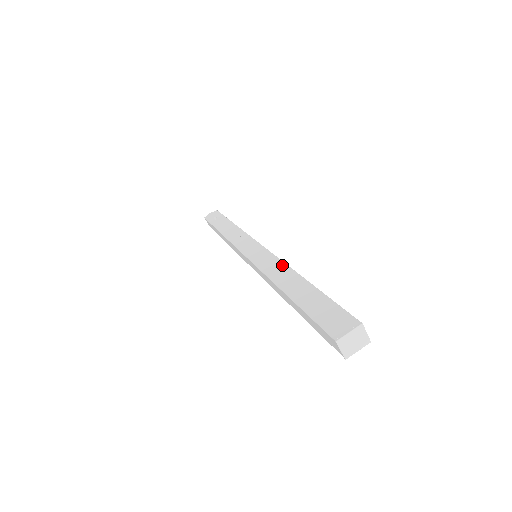
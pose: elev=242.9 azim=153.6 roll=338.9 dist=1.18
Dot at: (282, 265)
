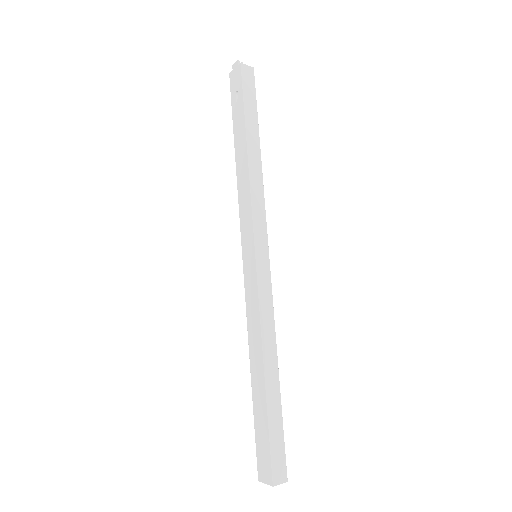
Dot at: (258, 329)
